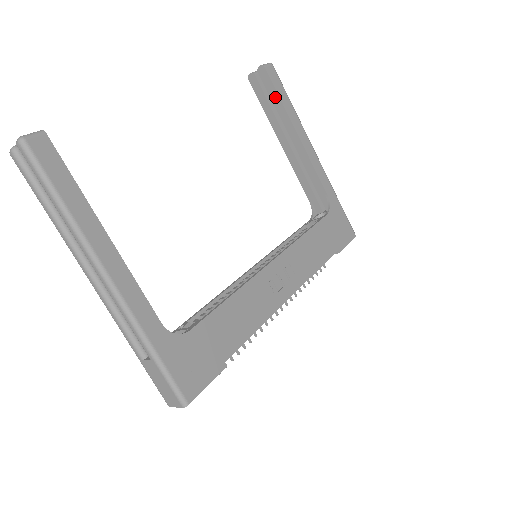
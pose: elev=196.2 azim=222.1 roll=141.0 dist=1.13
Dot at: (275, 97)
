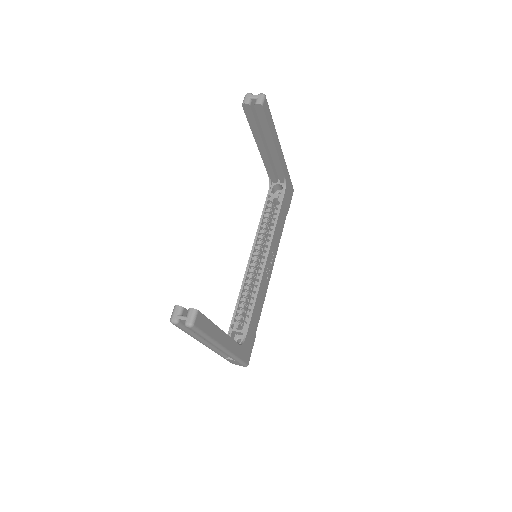
Dot at: (264, 124)
